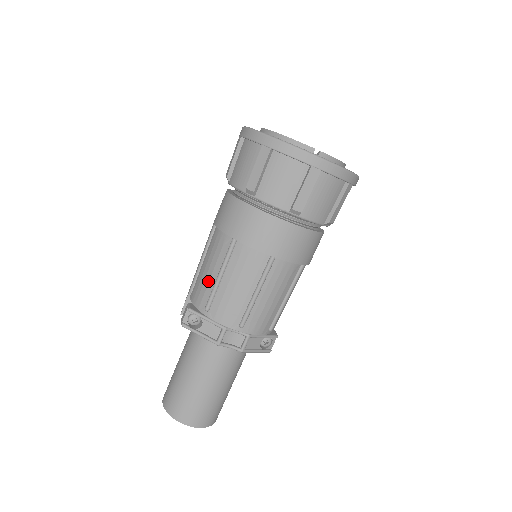
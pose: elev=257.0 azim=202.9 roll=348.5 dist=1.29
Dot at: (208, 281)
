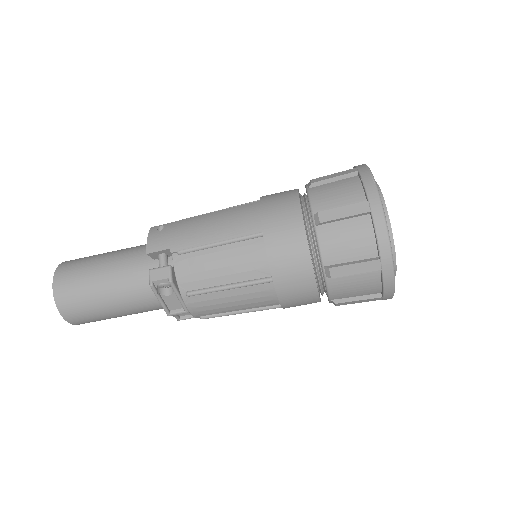
Dot at: (212, 277)
